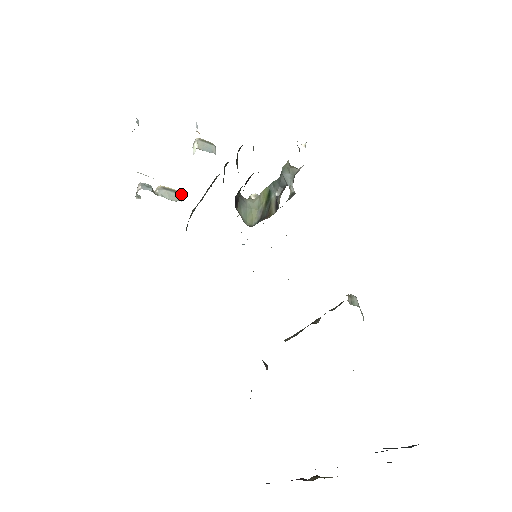
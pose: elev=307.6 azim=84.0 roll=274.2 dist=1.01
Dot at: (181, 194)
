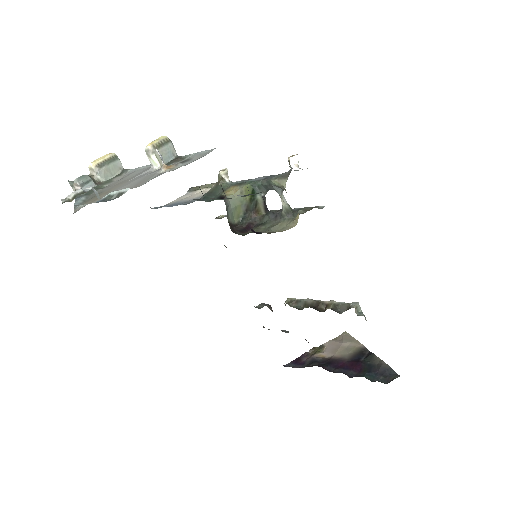
Dot at: (117, 157)
